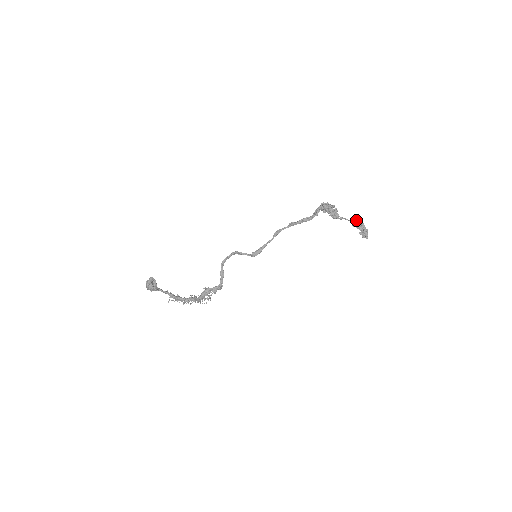
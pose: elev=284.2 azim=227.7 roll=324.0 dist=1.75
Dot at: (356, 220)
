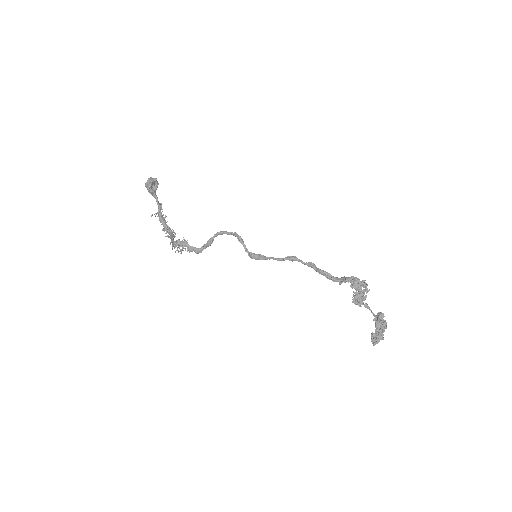
Dot at: occluded
